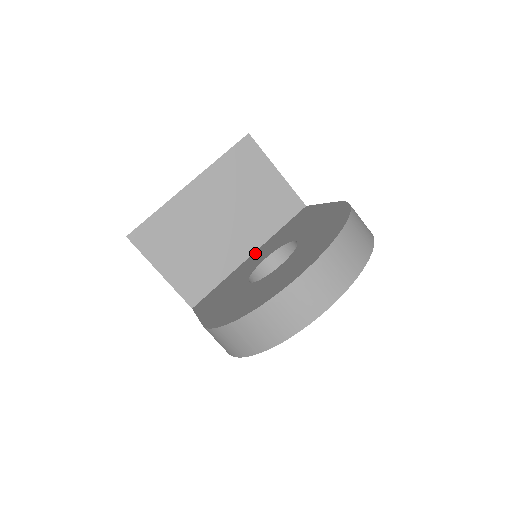
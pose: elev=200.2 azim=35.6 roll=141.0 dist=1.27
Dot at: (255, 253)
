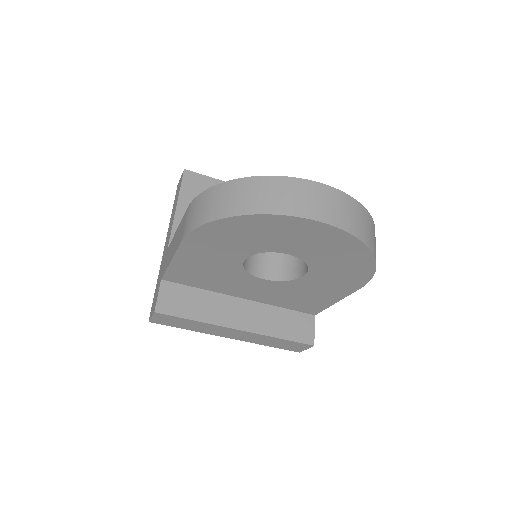
Dot at: occluded
